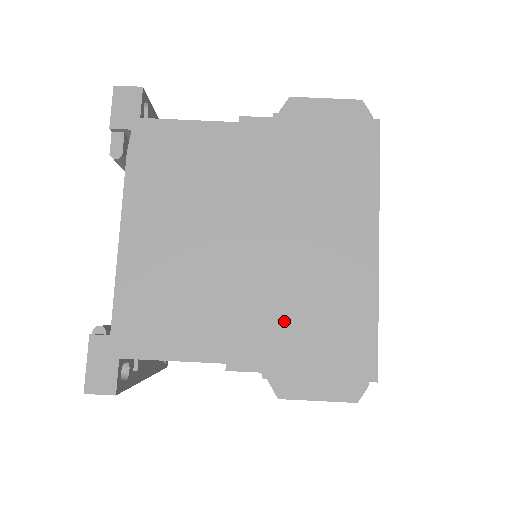
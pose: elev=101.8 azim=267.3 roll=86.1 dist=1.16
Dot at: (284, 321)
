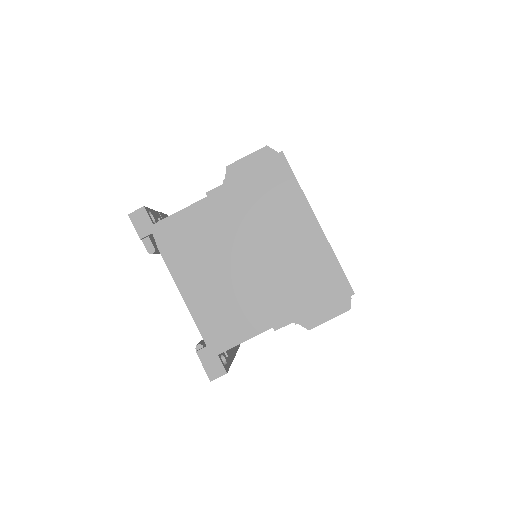
Dot at: (290, 290)
